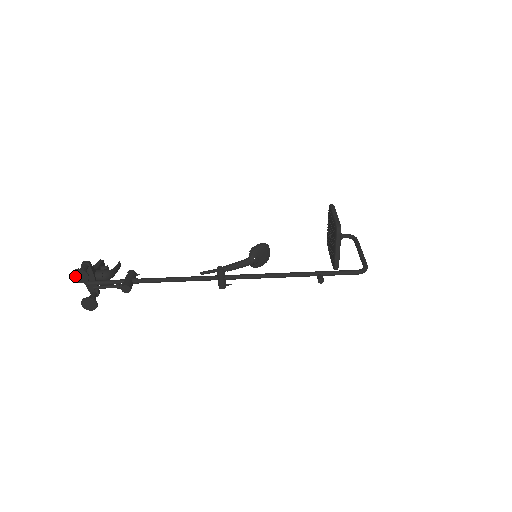
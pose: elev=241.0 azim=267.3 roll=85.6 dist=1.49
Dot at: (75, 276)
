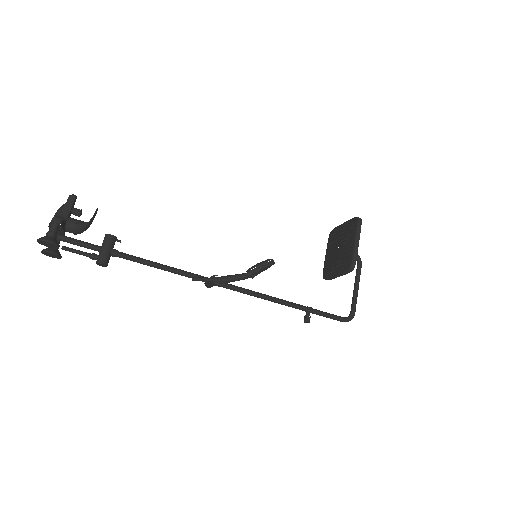
Dot at: (41, 242)
